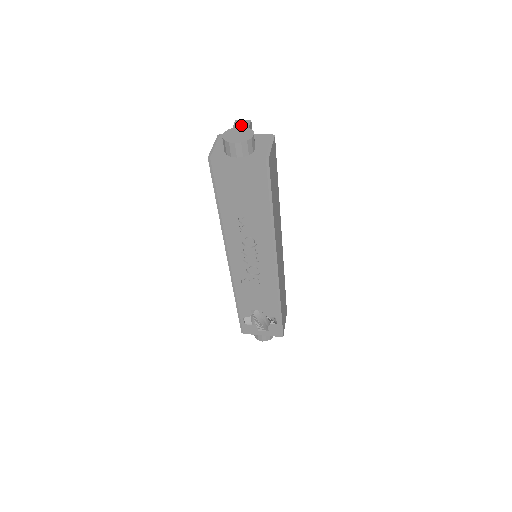
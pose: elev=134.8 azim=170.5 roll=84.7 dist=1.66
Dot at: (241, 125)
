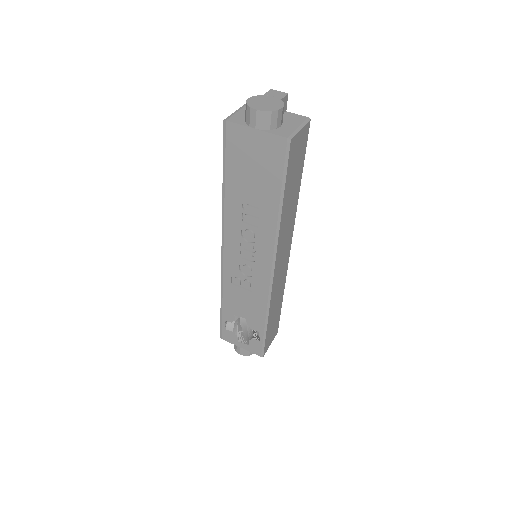
Dot at: (274, 95)
